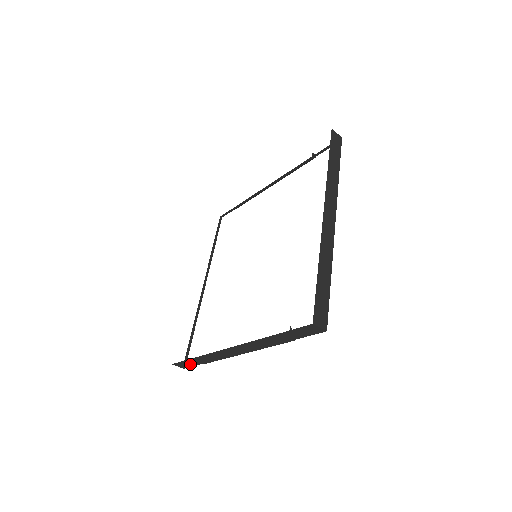
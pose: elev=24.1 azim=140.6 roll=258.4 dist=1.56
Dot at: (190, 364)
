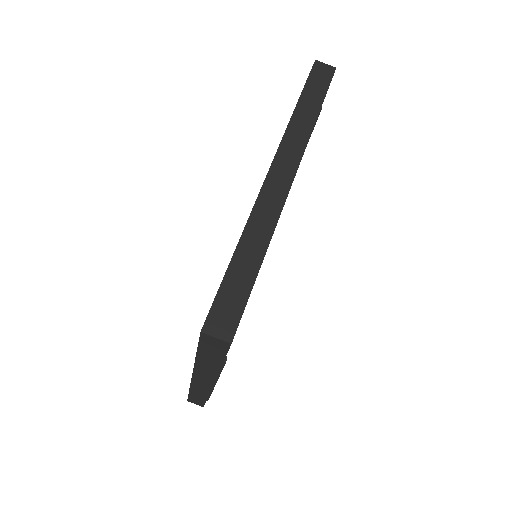
Dot at: (199, 401)
